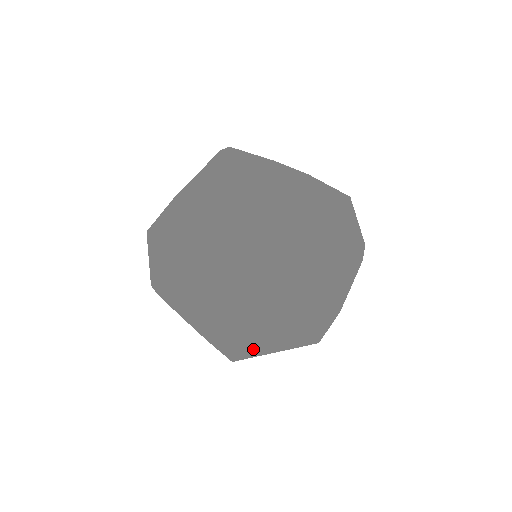
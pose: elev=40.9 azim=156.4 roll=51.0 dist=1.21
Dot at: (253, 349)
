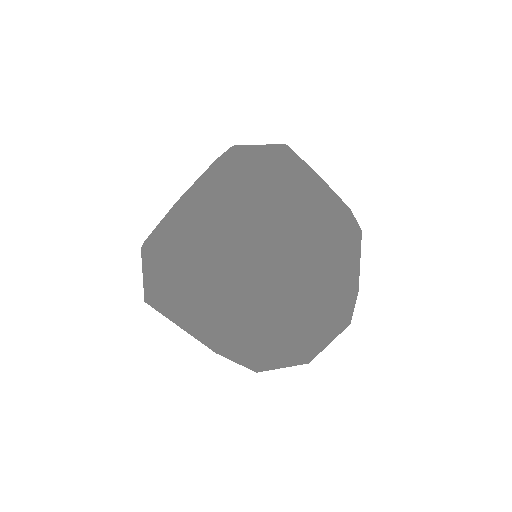
Dot at: (200, 314)
